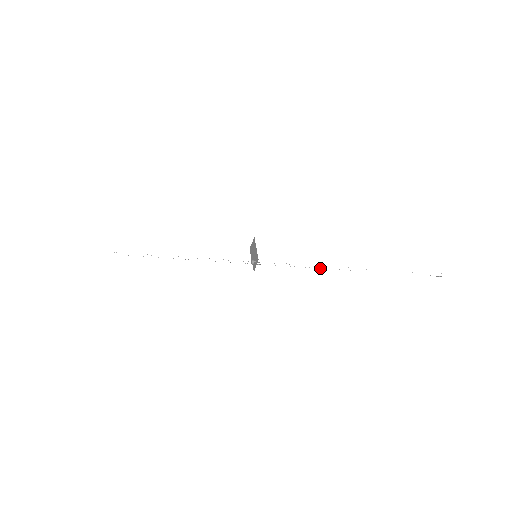
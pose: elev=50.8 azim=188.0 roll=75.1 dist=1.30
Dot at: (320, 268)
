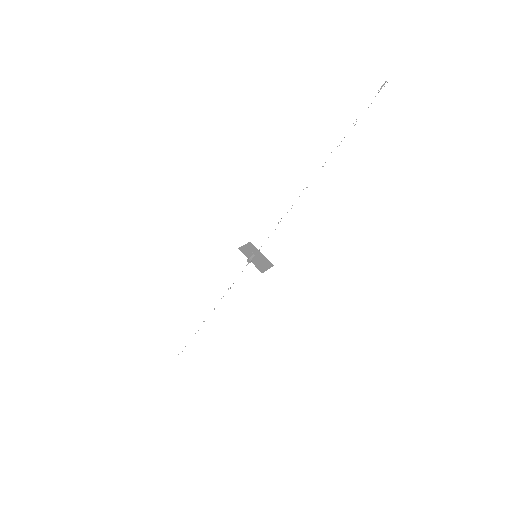
Dot at: occluded
